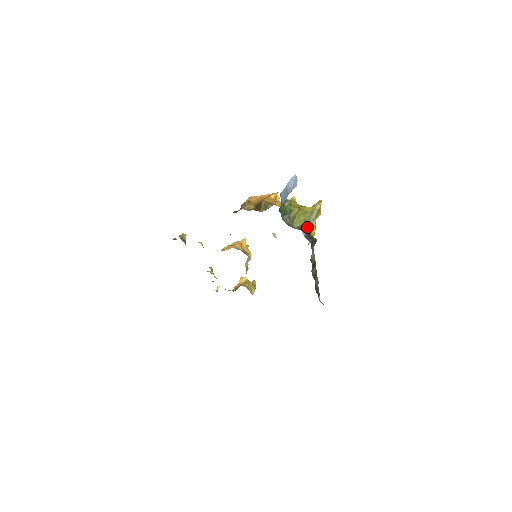
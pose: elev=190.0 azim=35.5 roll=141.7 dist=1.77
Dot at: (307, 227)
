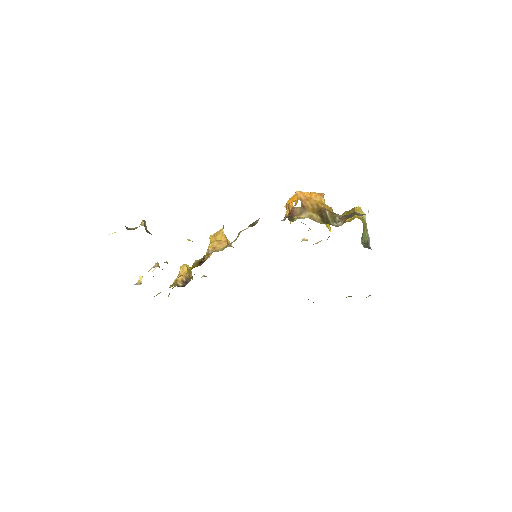
Dot at: (369, 244)
